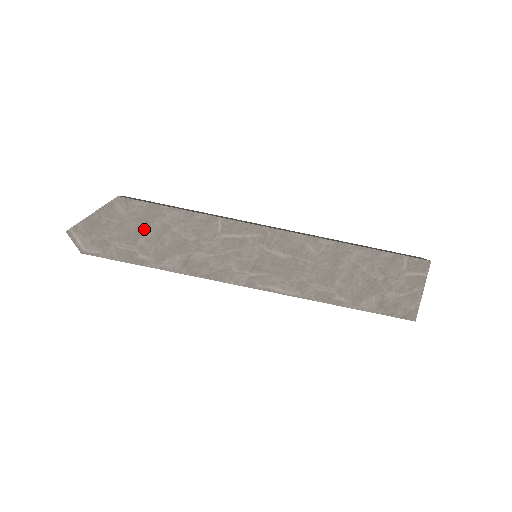
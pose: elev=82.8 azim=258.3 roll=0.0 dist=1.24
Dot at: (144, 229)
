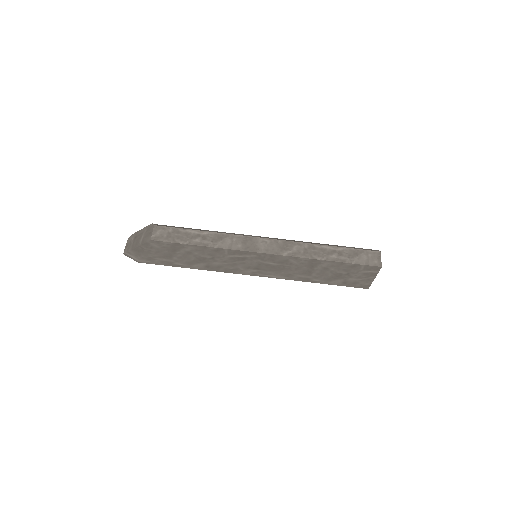
Dot at: (175, 253)
